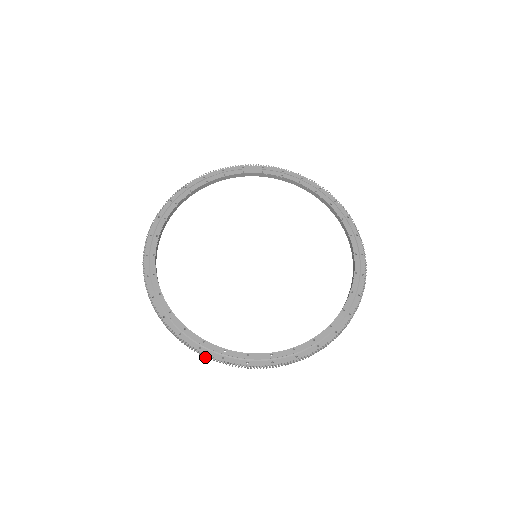
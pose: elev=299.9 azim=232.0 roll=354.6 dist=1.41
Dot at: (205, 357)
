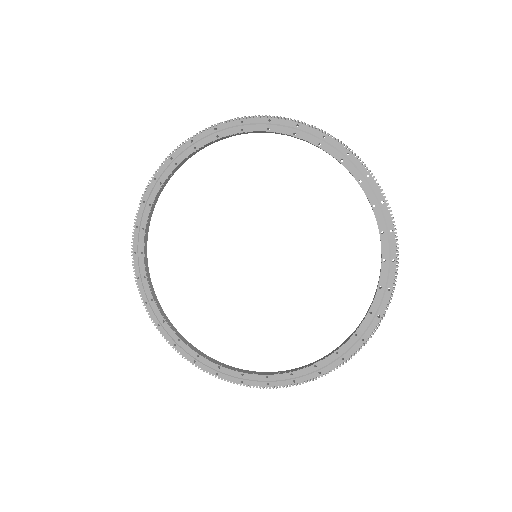
Dot at: (251, 385)
